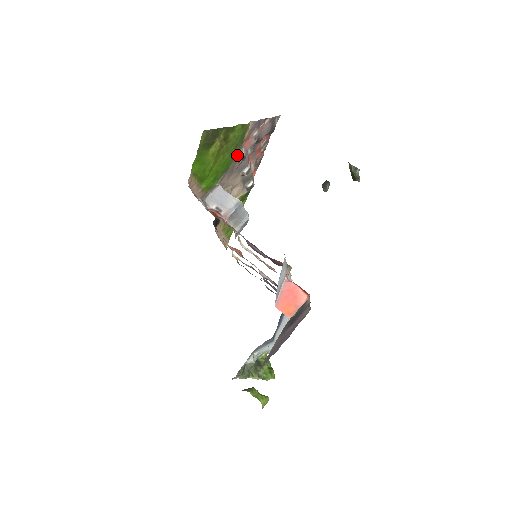
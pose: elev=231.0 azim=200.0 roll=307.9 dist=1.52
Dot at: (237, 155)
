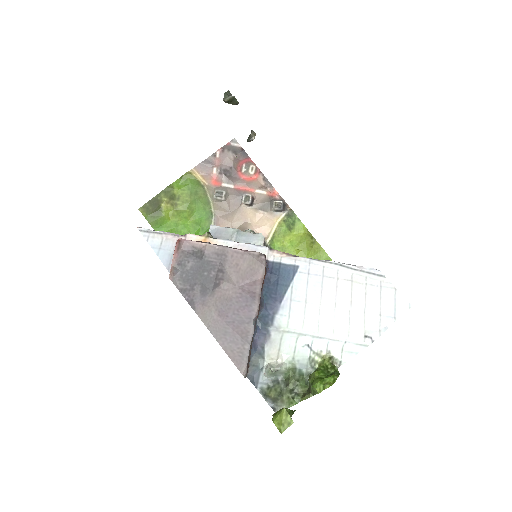
Dot at: (211, 198)
